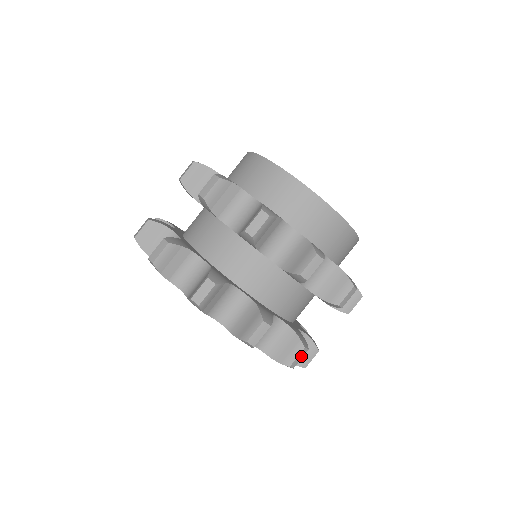
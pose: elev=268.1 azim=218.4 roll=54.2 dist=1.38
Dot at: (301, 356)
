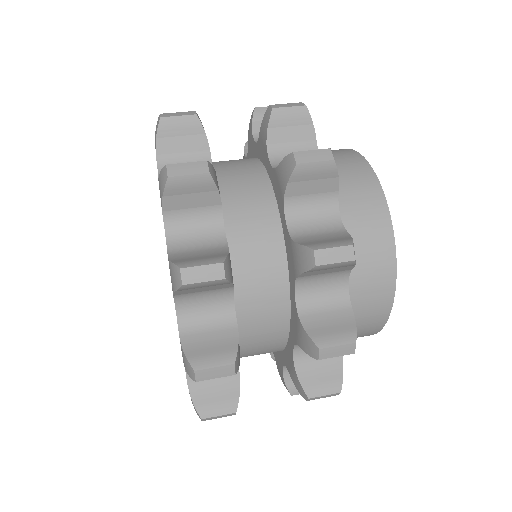
Dot at: (193, 170)
